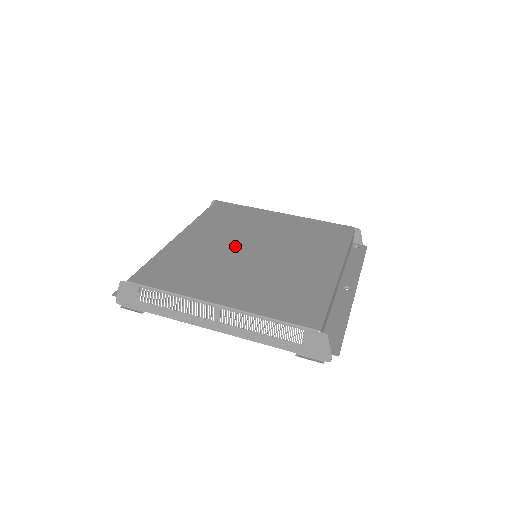
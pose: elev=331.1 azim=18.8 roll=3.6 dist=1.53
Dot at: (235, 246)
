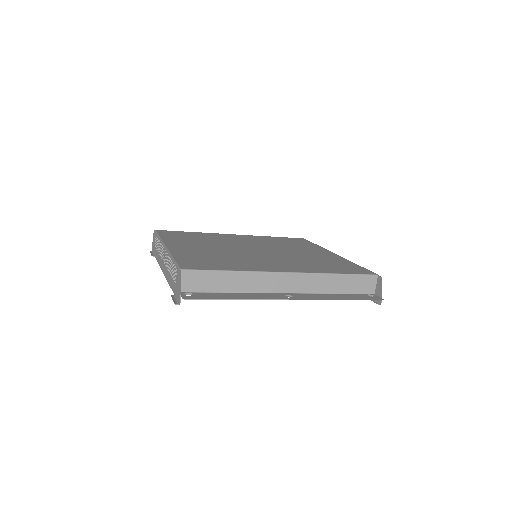
Dot at: (249, 245)
